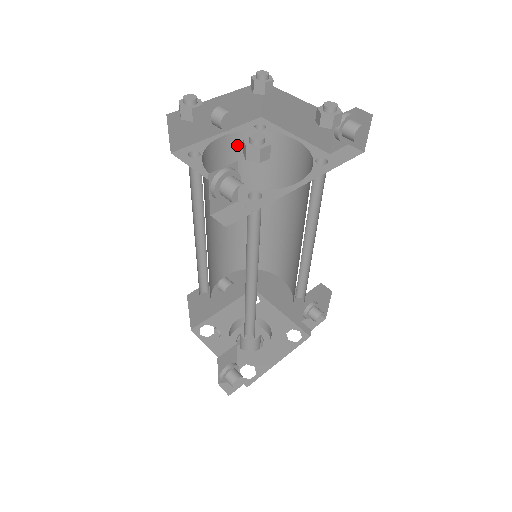
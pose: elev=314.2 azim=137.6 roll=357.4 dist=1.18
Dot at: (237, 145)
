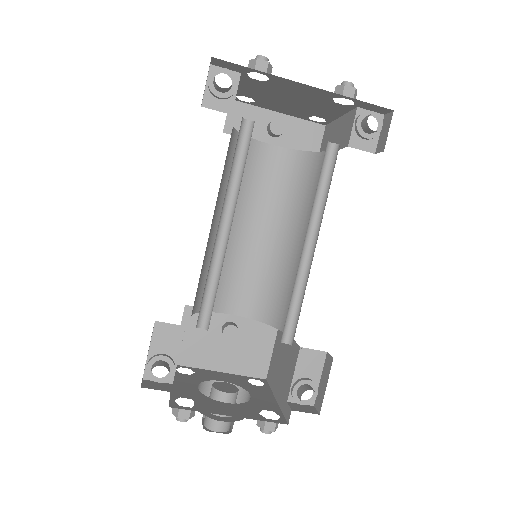
Dot at: (284, 161)
